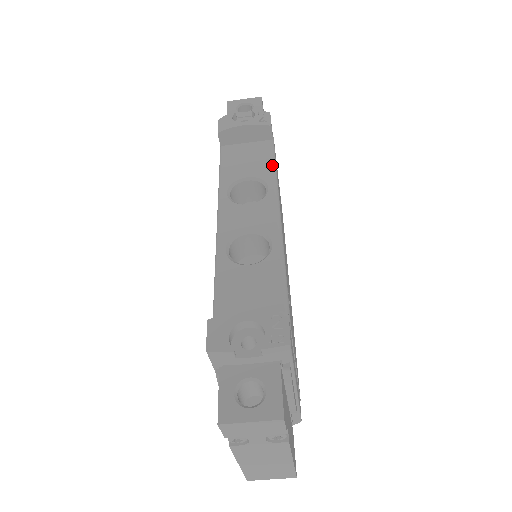
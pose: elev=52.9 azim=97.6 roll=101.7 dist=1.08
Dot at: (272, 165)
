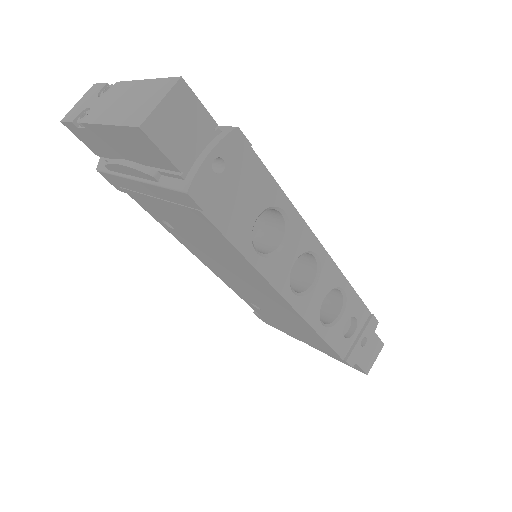
Dot at: occluded
